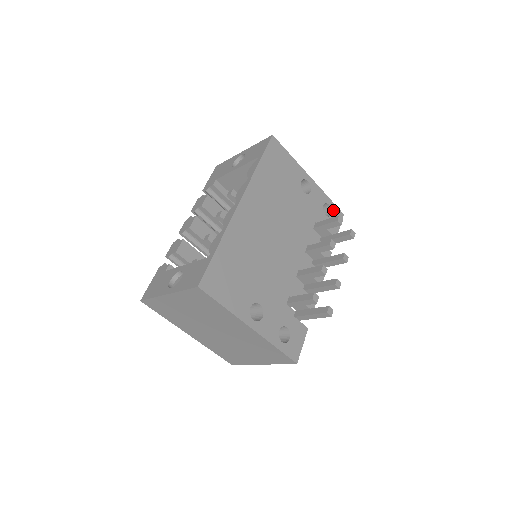
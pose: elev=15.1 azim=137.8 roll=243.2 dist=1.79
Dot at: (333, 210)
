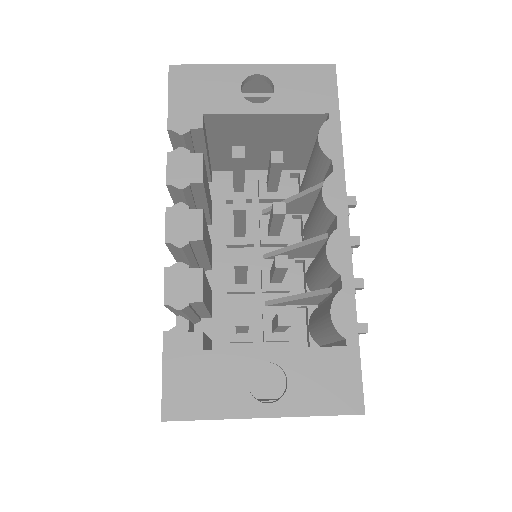
Dot at: occluded
